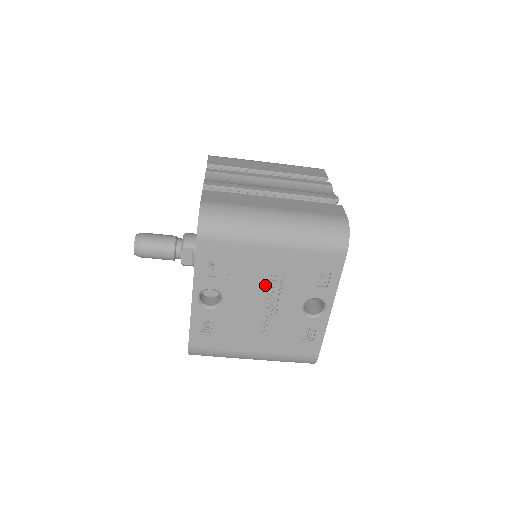
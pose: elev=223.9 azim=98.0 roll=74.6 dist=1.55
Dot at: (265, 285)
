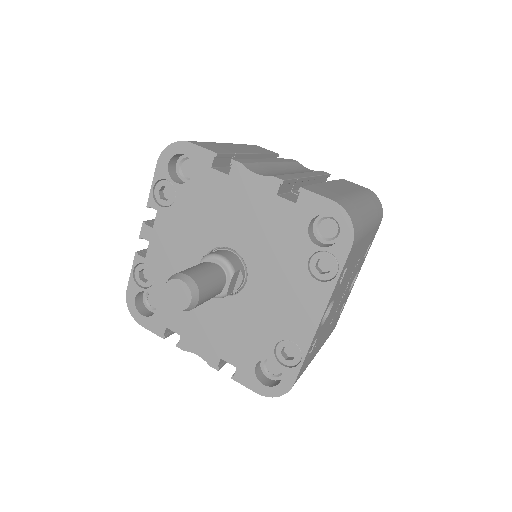
Dot at: (351, 275)
